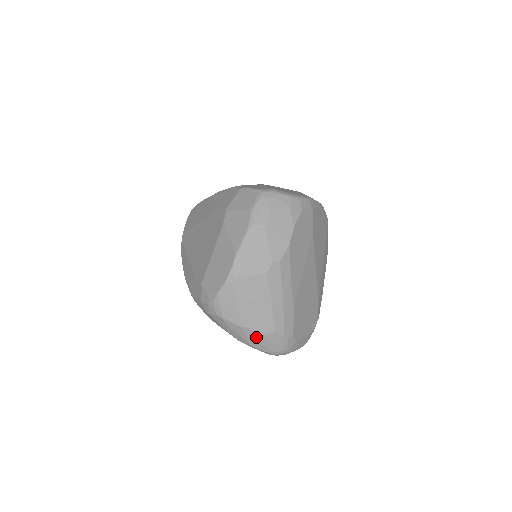
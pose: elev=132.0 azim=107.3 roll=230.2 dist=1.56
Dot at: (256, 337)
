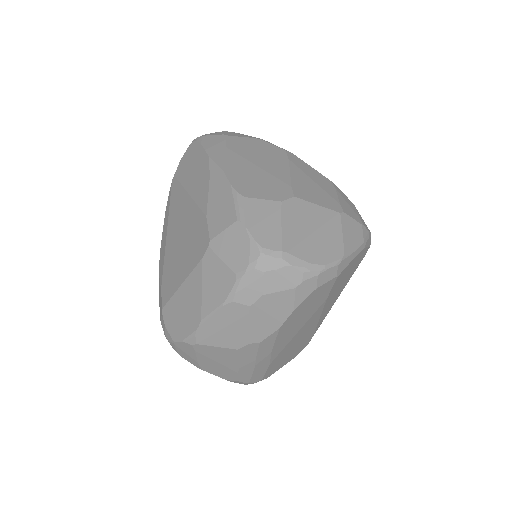
Dot at: occluded
